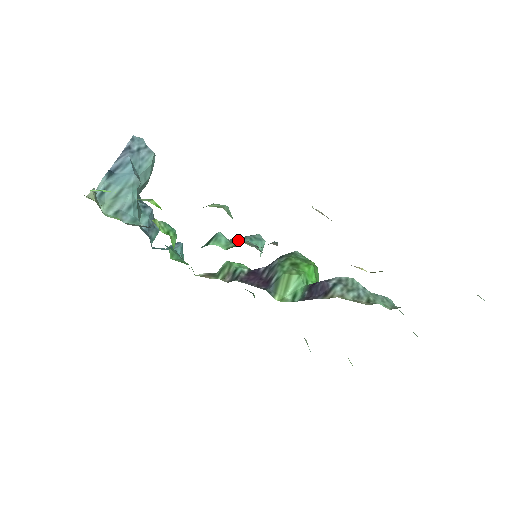
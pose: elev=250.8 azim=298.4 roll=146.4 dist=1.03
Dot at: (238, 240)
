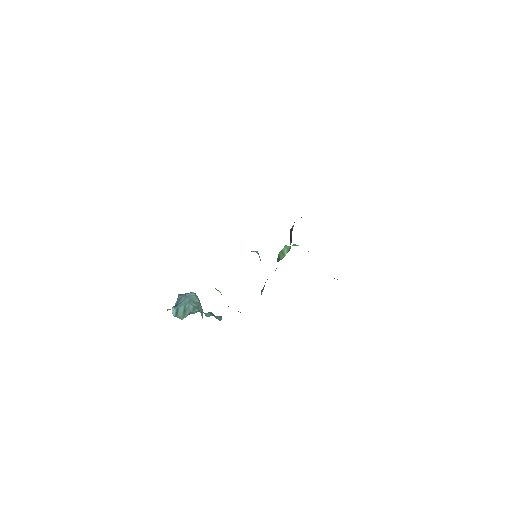
Dot at: occluded
